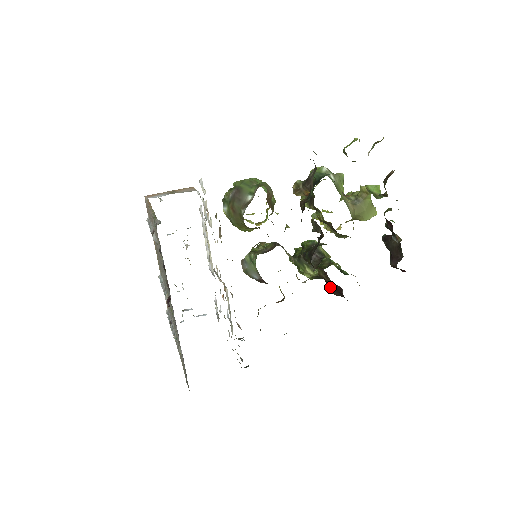
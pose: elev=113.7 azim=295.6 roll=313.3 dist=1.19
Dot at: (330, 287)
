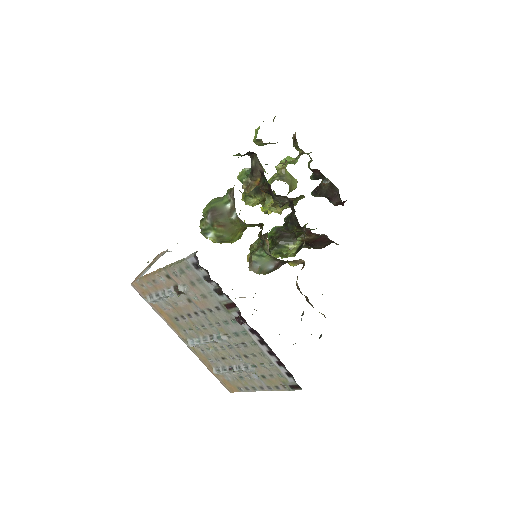
Dot at: (314, 246)
